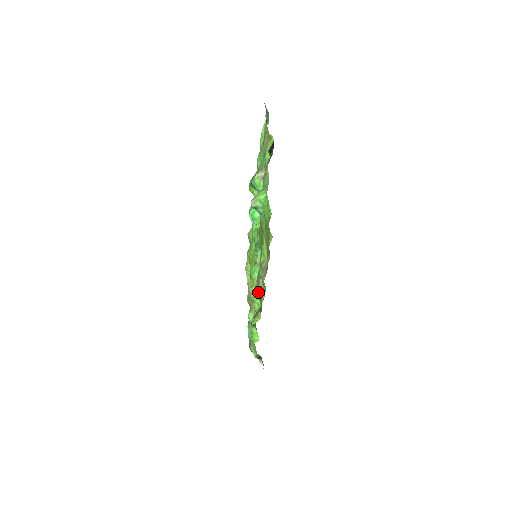
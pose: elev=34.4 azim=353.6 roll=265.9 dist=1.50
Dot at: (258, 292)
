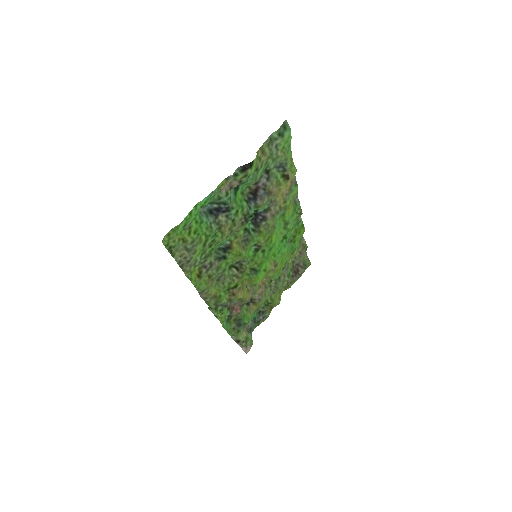
Dot at: (216, 284)
